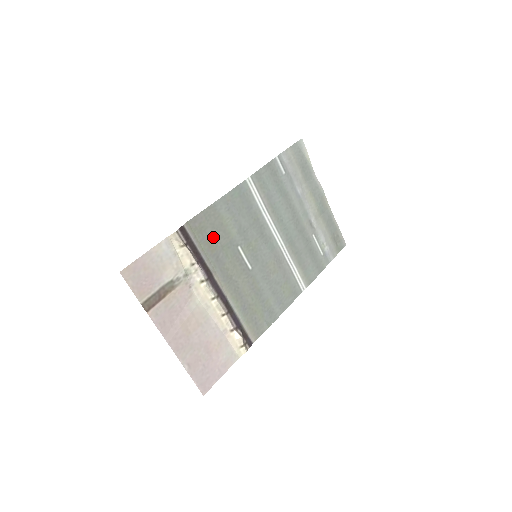
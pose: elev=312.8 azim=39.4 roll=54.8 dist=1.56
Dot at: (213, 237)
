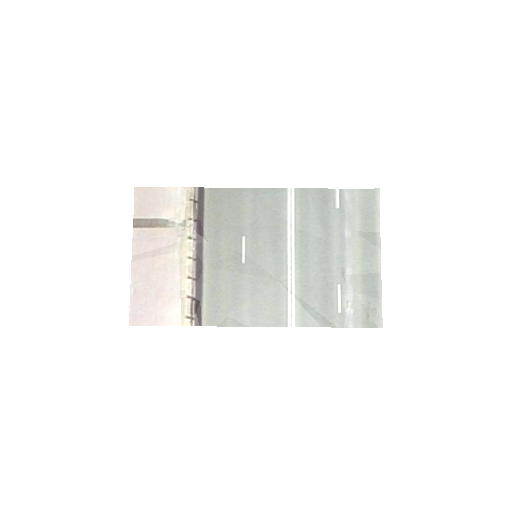
Dot at: (225, 213)
